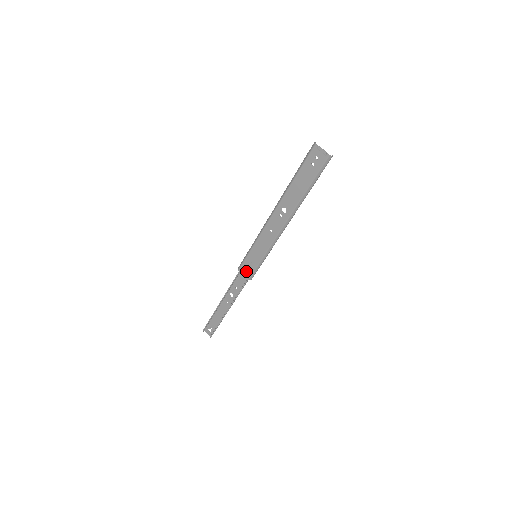
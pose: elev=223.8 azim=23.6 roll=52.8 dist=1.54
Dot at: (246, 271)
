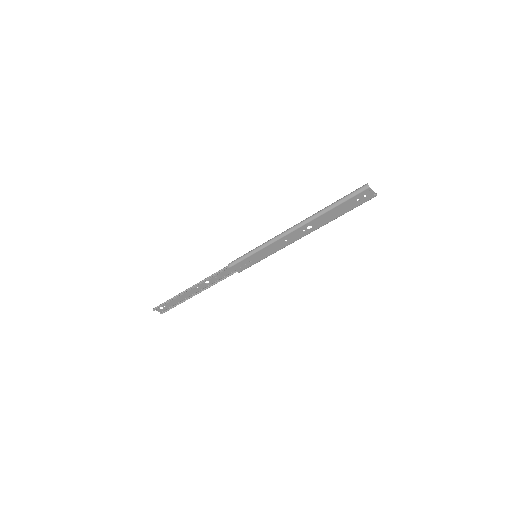
Dot at: (240, 267)
